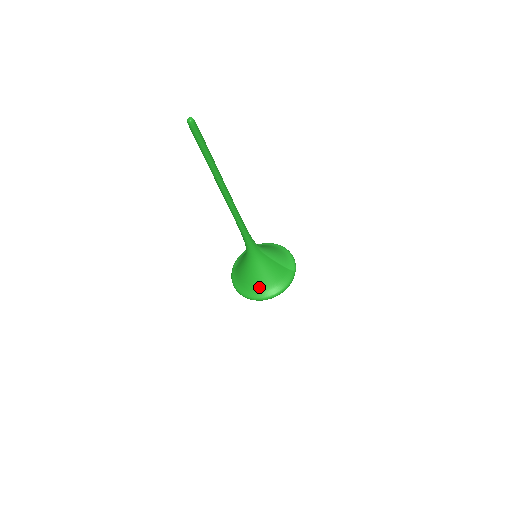
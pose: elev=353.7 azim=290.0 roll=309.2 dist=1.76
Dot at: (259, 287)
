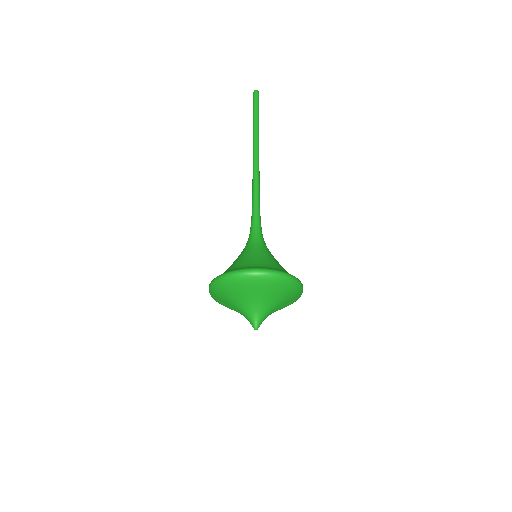
Dot at: (261, 264)
